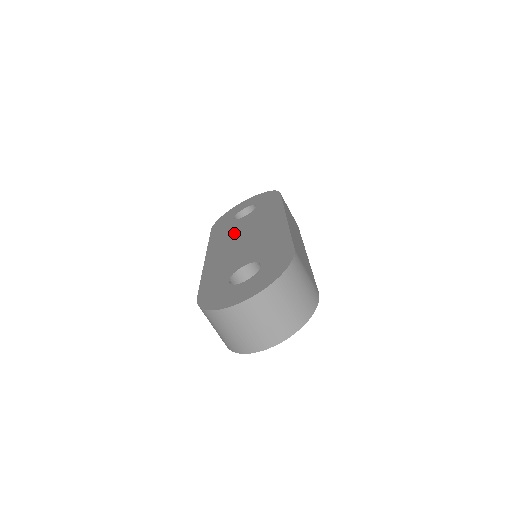
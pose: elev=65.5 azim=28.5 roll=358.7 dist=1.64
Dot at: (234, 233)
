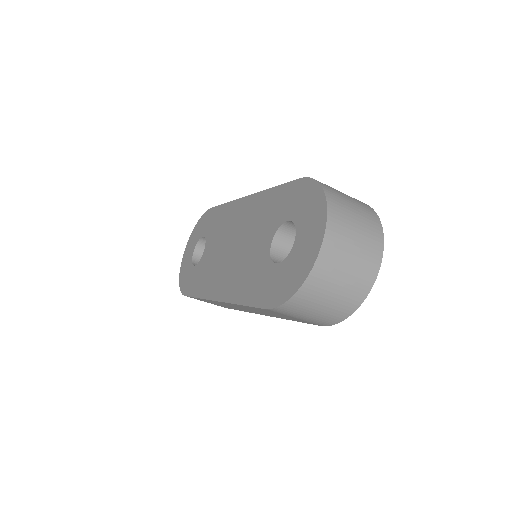
Dot at: (215, 263)
